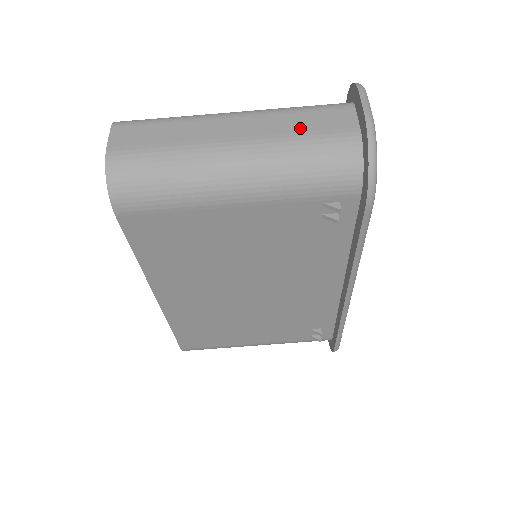
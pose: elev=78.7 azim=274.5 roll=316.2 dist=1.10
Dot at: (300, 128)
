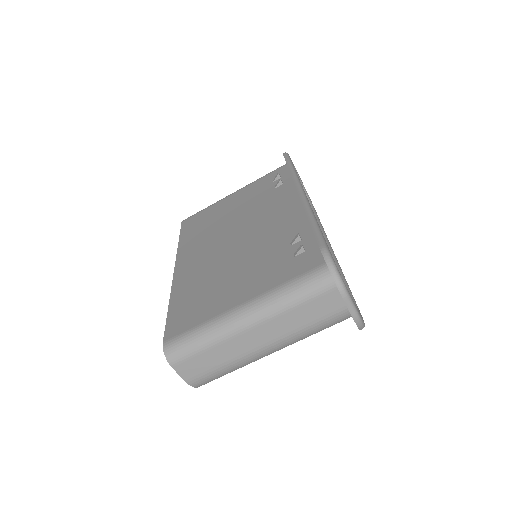
Dot at: (305, 321)
